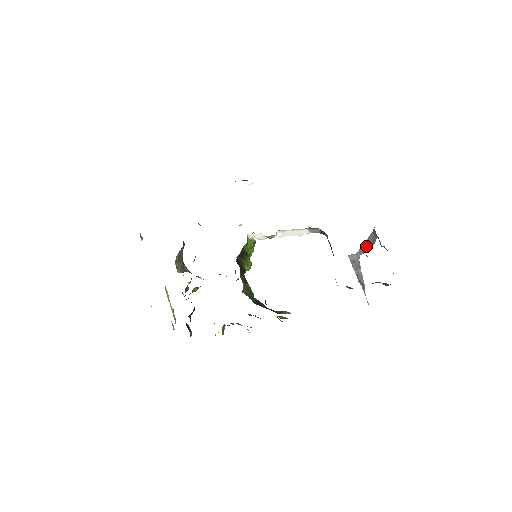
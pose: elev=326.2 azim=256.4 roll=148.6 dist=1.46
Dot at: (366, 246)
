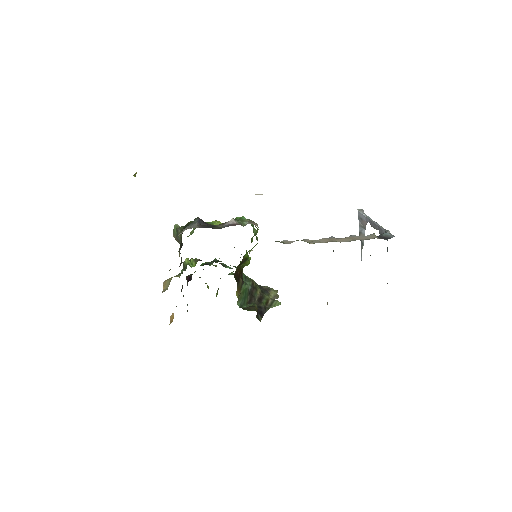
Dot at: (376, 228)
